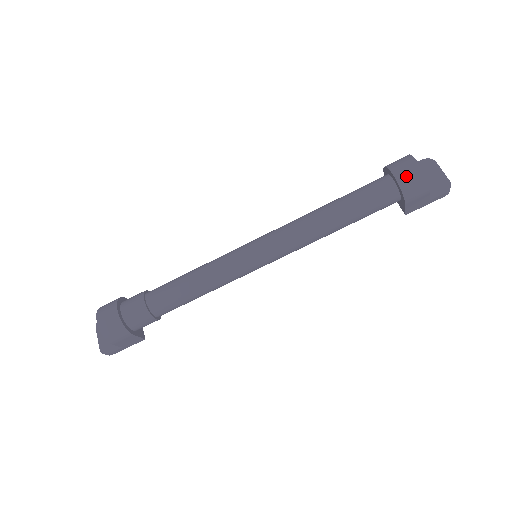
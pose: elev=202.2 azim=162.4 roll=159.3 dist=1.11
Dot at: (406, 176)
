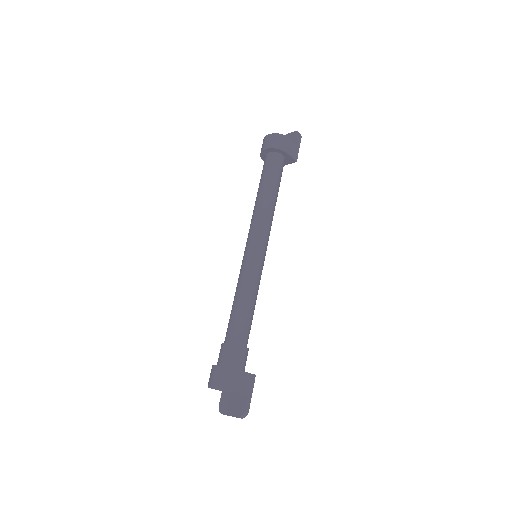
Dot at: (270, 143)
